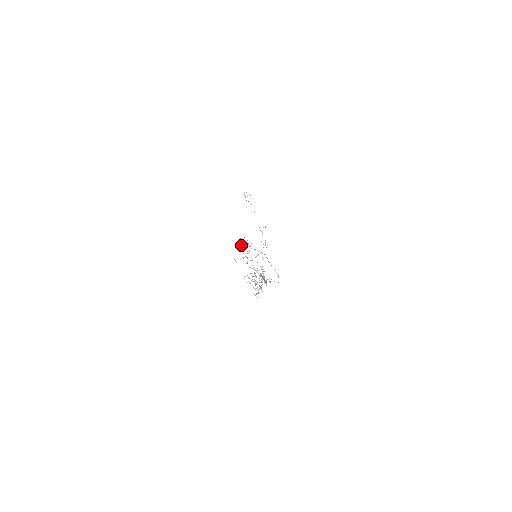
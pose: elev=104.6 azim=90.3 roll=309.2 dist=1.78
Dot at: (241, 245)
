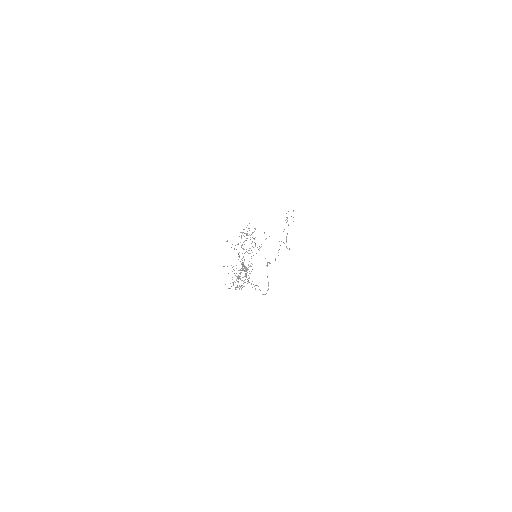
Dot at: (243, 229)
